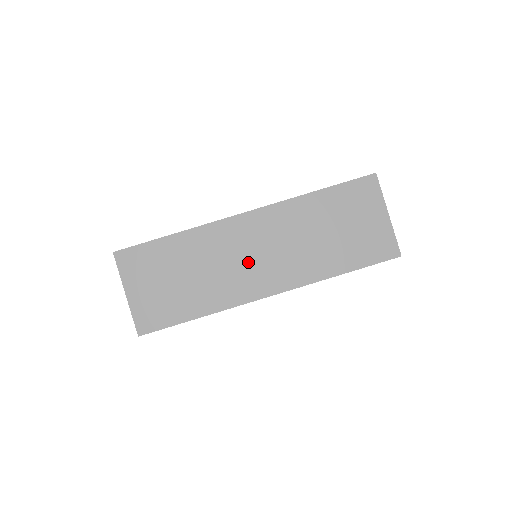
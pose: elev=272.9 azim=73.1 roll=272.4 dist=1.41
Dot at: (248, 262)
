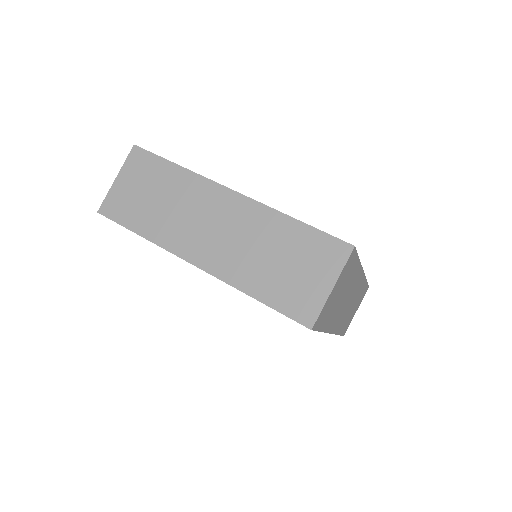
Dot at: (202, 227)
